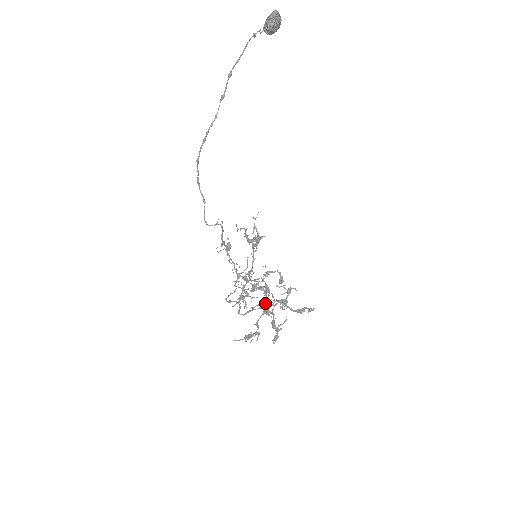
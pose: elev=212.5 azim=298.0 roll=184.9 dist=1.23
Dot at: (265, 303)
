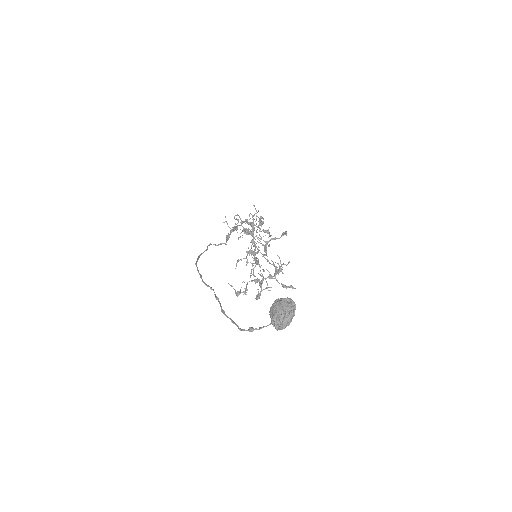
Dot at: occluded
